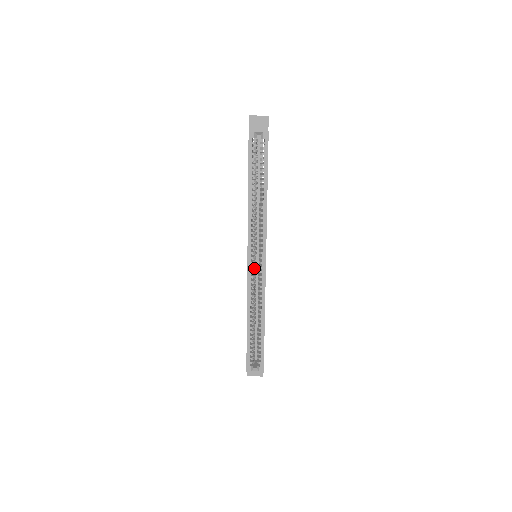
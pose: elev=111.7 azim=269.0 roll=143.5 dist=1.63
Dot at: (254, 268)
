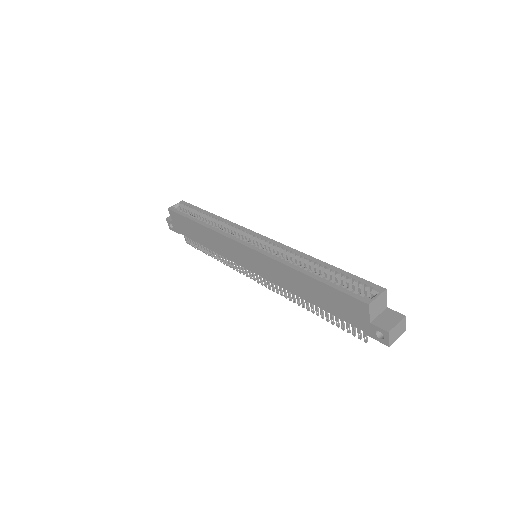
Dot at: occluded
